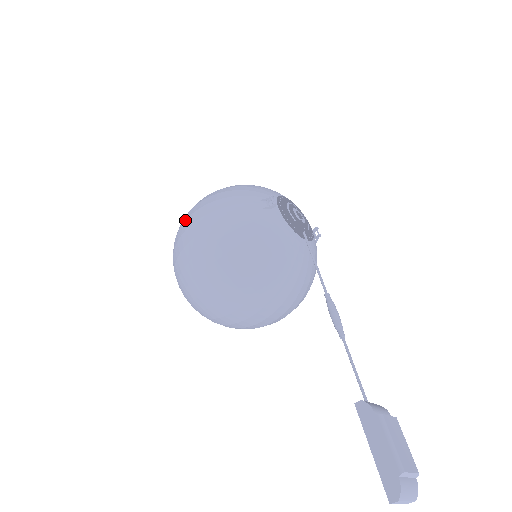
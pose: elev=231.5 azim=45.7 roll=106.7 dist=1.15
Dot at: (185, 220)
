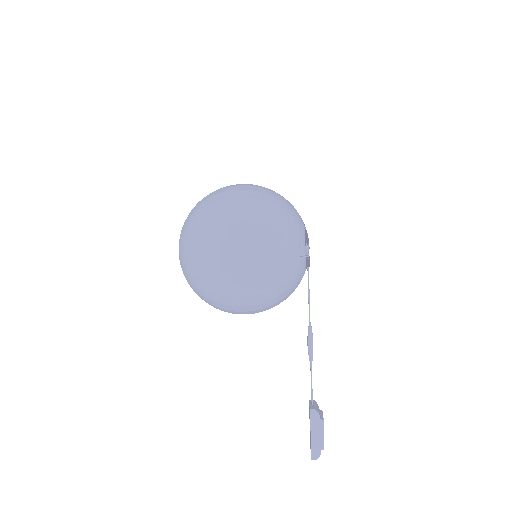
Dot at: (227, 238)
